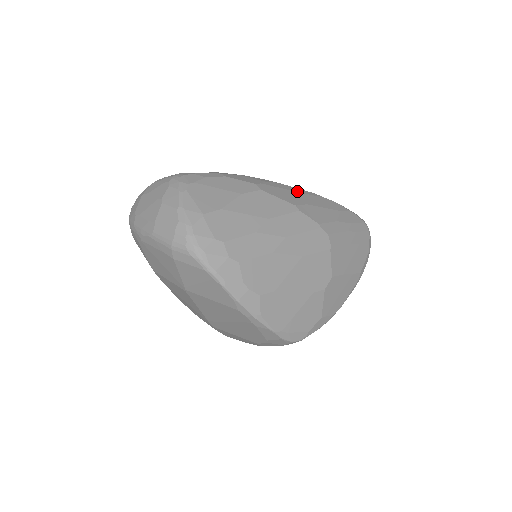
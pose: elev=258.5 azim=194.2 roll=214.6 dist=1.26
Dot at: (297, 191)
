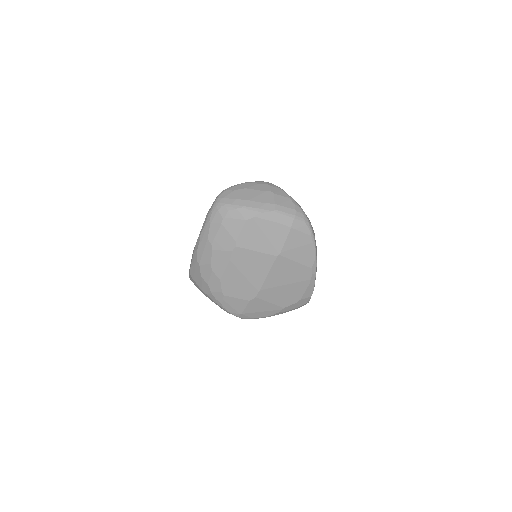
Dot at: occluded
